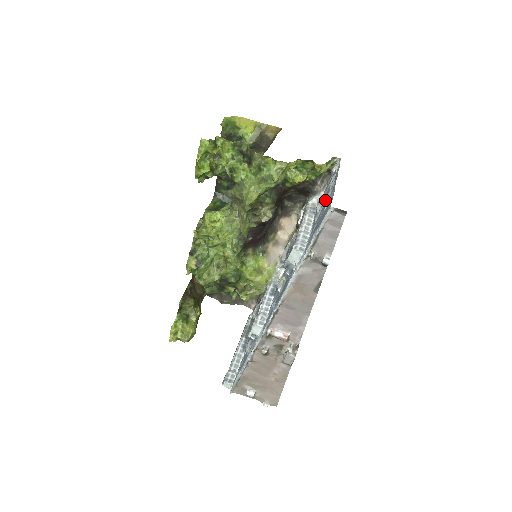
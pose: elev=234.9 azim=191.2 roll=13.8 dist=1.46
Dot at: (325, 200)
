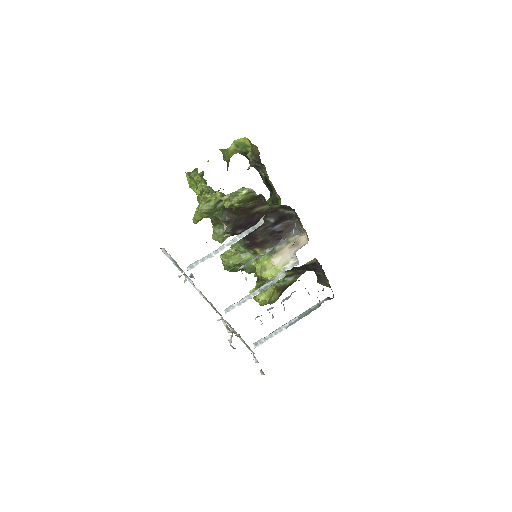
Dot at: occluded
